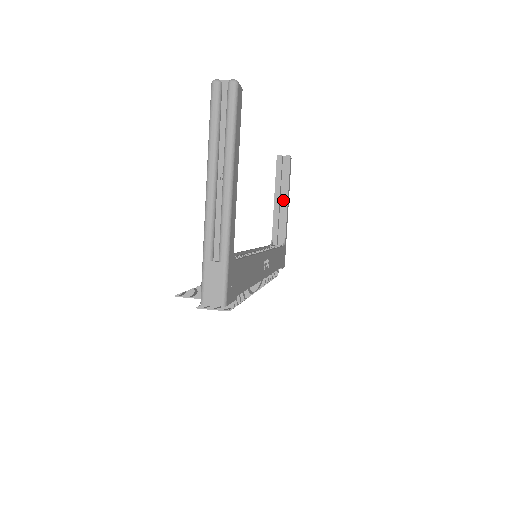
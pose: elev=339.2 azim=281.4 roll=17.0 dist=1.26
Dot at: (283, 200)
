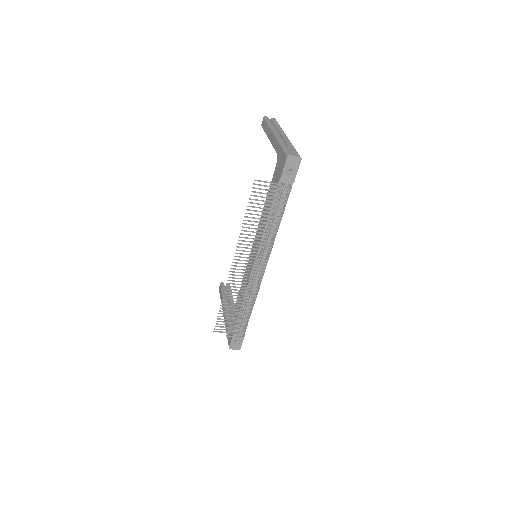
Dot at: (231, 304)
